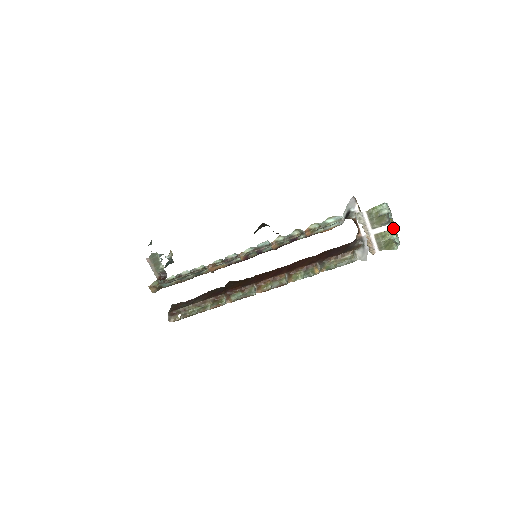
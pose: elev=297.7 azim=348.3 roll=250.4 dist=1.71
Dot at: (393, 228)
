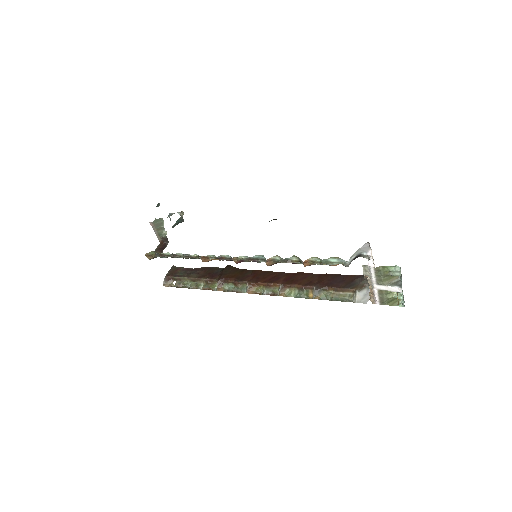
Dot at: (400, 292)
